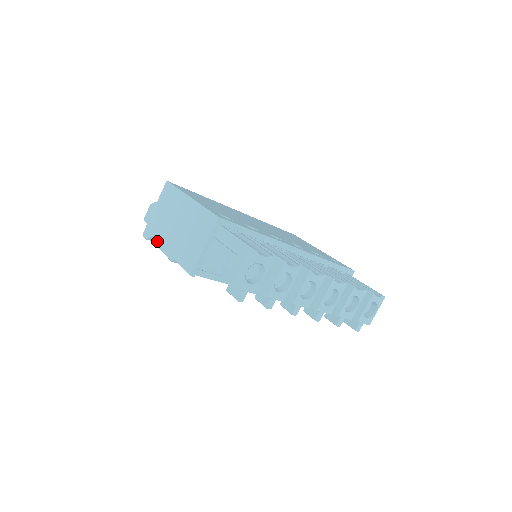
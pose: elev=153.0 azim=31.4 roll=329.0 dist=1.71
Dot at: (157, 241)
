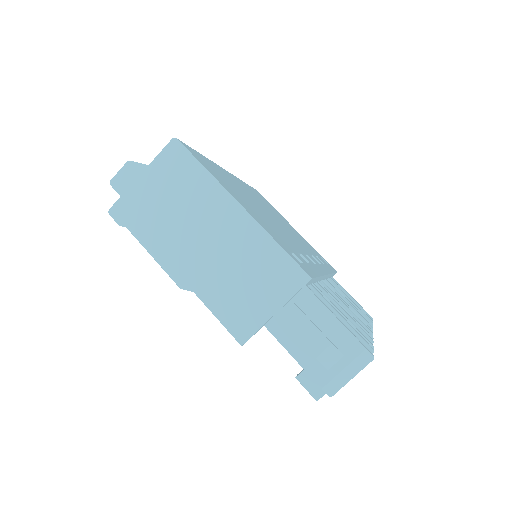
Dot at: (152, 245)
